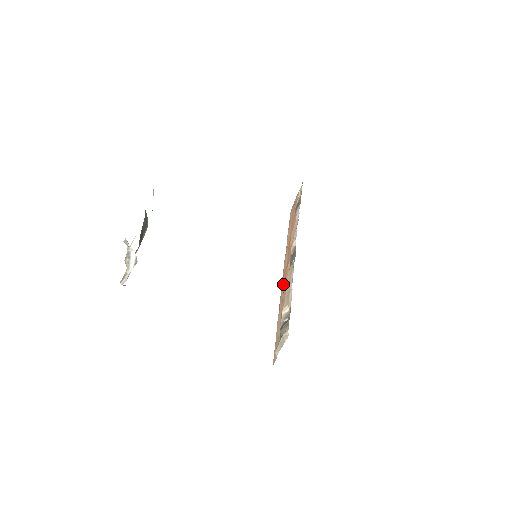
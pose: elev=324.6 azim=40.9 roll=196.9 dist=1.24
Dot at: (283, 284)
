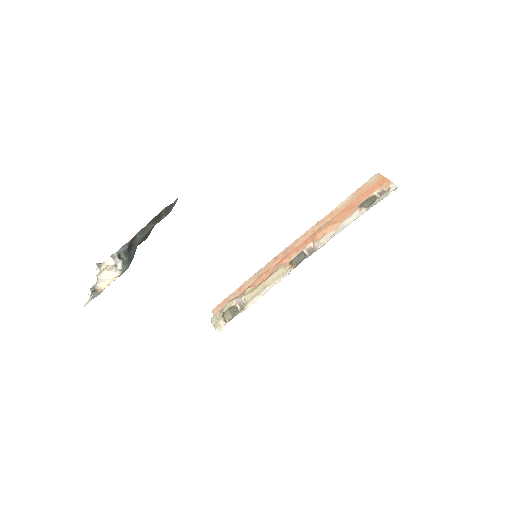
Dot at: (279, 258)
